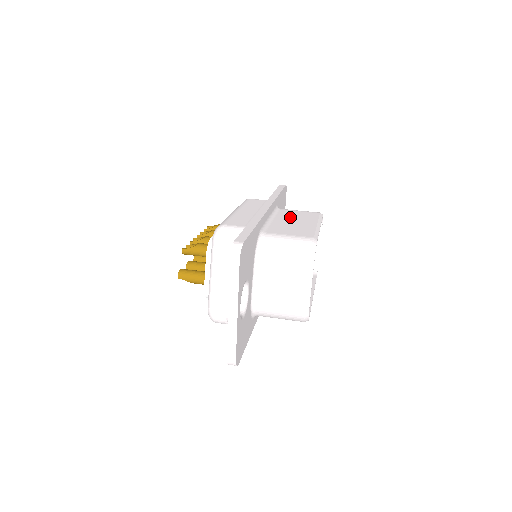
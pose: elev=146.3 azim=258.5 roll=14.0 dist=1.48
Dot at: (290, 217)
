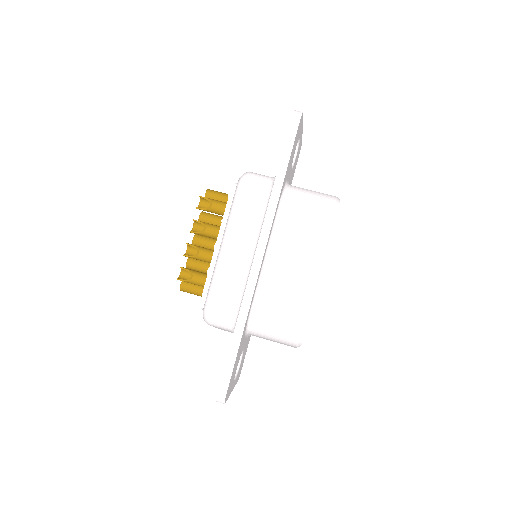
Dot at: (290, 246)
